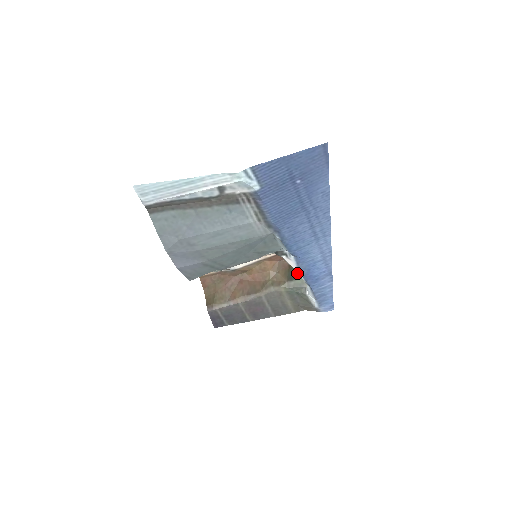
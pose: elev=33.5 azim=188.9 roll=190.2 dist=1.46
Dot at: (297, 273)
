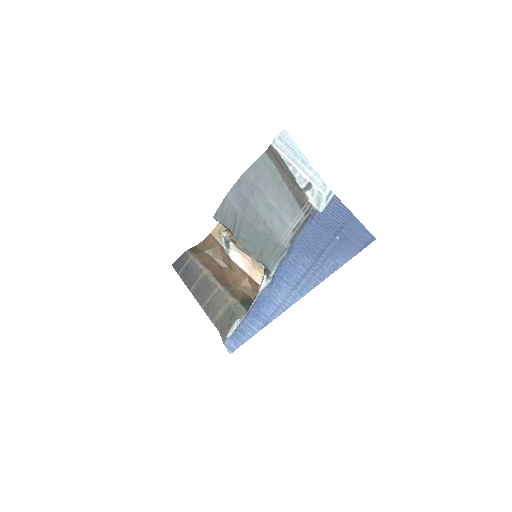
Dot at: (249, 306)
